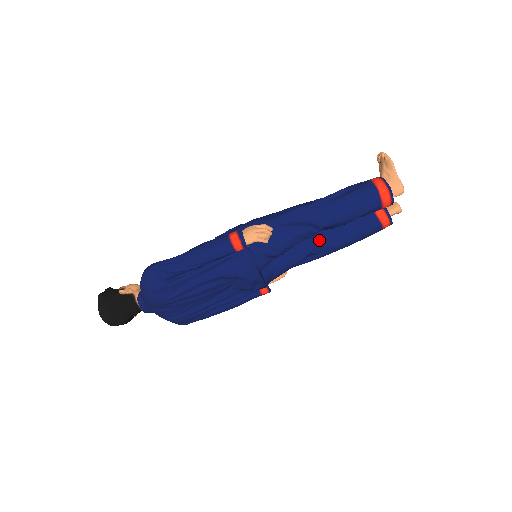
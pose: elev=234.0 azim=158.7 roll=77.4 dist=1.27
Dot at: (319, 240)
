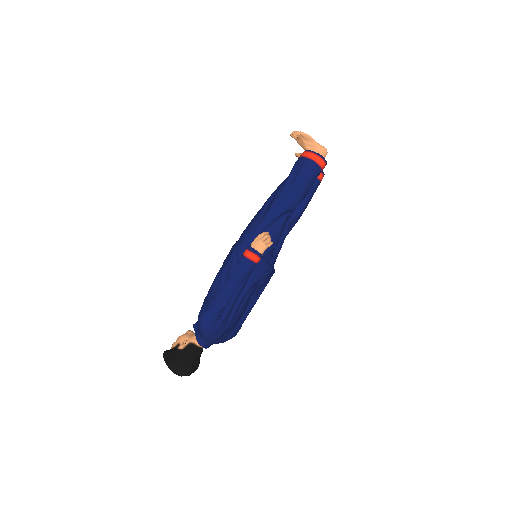
Dot at: occluded
